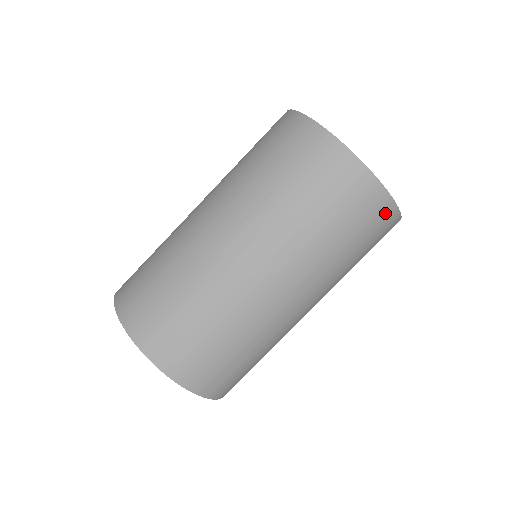
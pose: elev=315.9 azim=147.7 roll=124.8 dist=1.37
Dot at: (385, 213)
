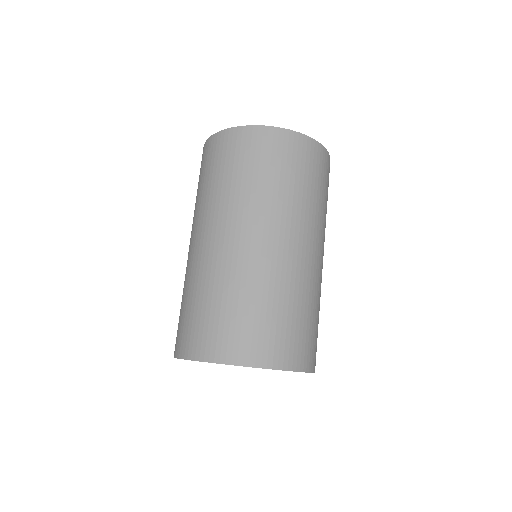
Dot at: (329, 169)
